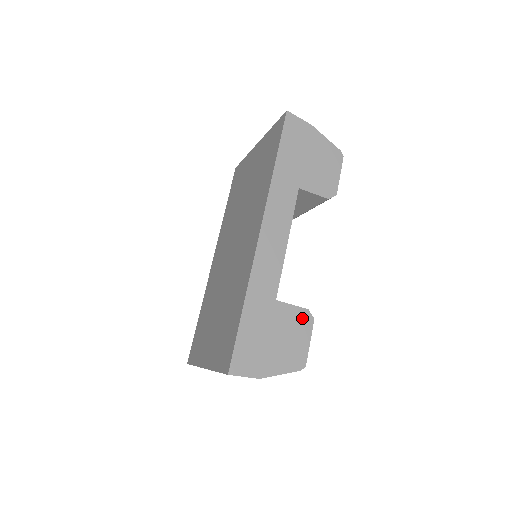
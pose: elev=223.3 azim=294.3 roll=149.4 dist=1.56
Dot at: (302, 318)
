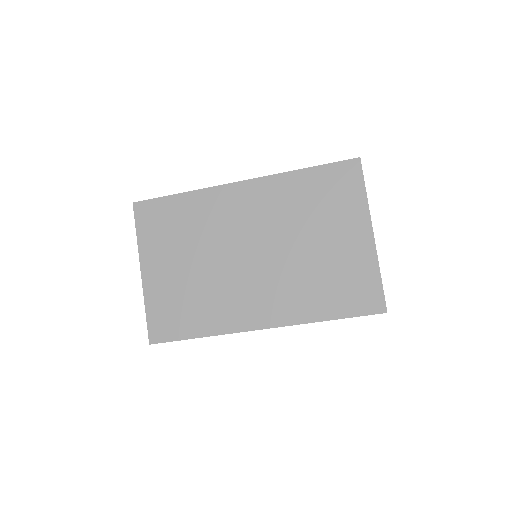
Dot at: occluded
